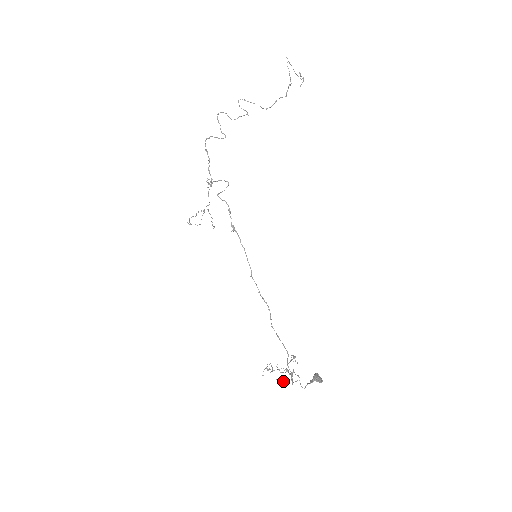
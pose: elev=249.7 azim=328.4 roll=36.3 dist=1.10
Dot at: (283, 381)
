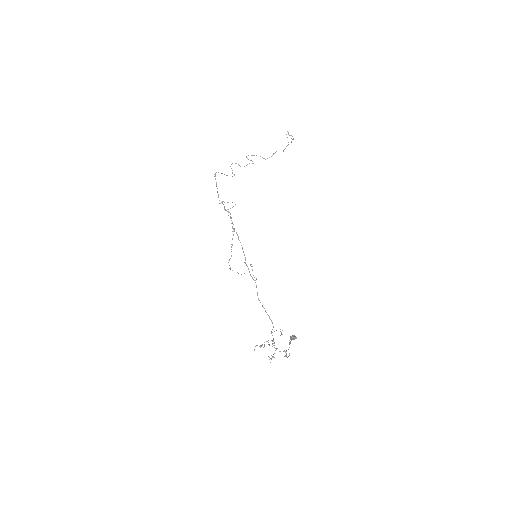
Dot at: (273, 356)
